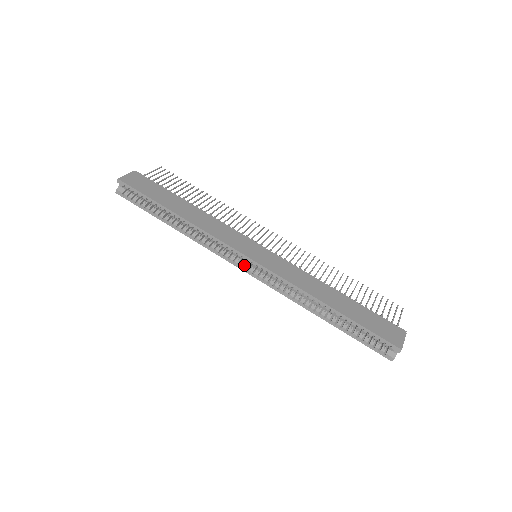
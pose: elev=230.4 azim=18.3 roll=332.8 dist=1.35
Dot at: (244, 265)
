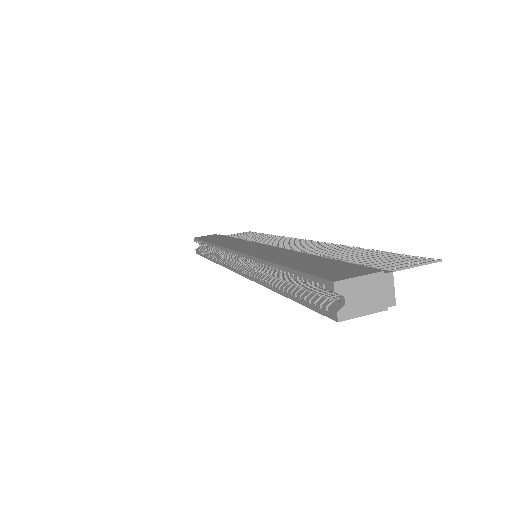
Dot at: occluded
